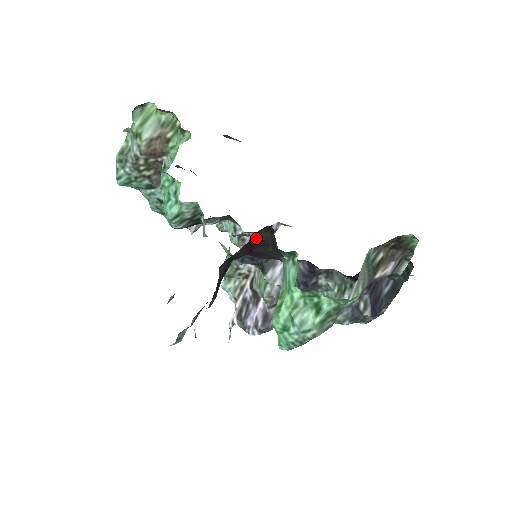
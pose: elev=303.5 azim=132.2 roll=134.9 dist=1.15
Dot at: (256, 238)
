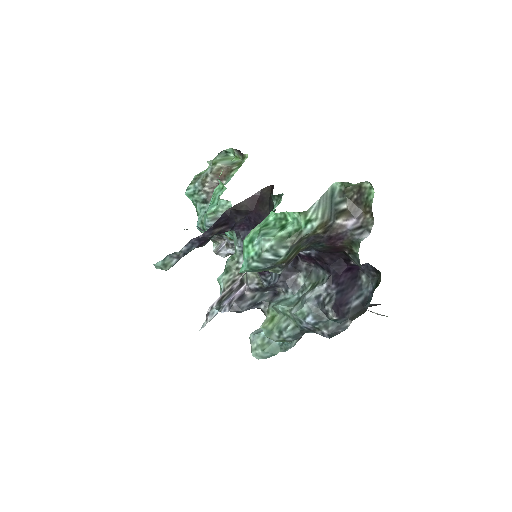
Dot at: (260, 195)
